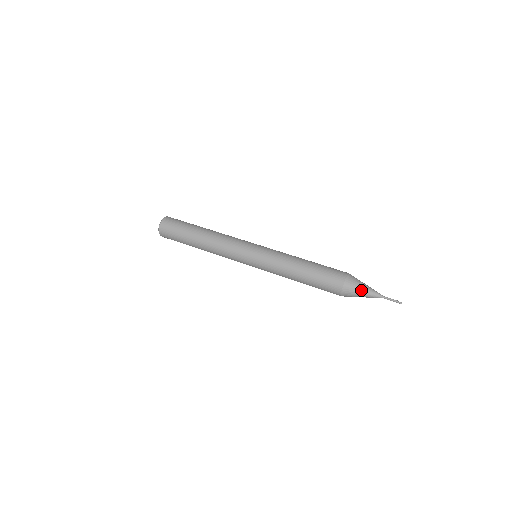
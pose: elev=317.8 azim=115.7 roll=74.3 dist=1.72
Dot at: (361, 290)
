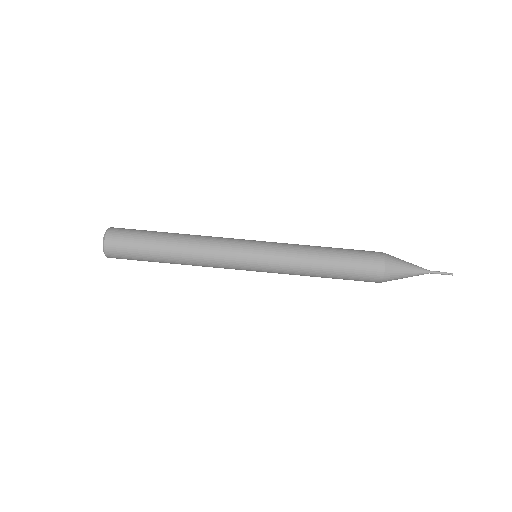
Dot at: (405, 266)
